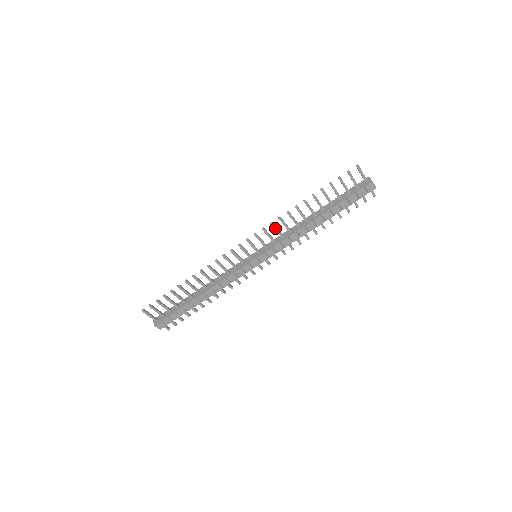
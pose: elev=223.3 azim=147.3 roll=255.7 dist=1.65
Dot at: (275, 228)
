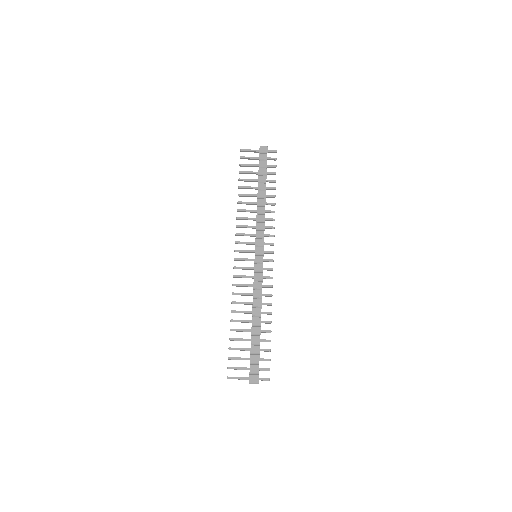
Dot at: (242, 226)
